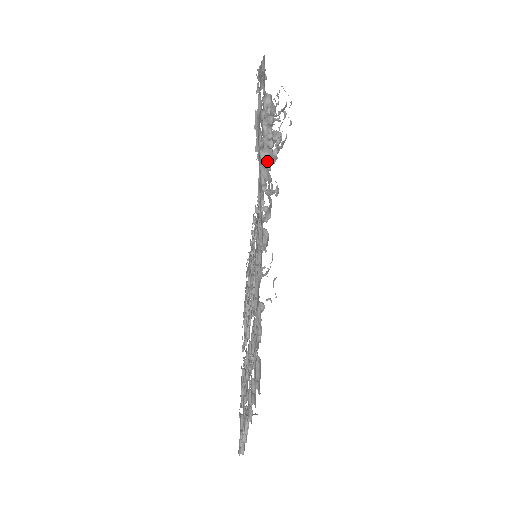
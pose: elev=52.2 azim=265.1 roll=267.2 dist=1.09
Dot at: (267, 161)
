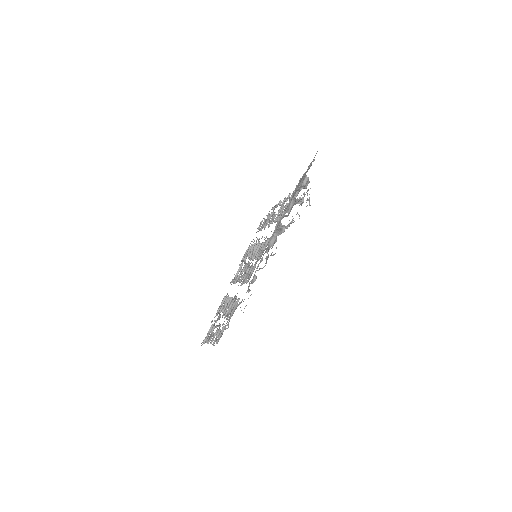
Dot at: (278, 234)
